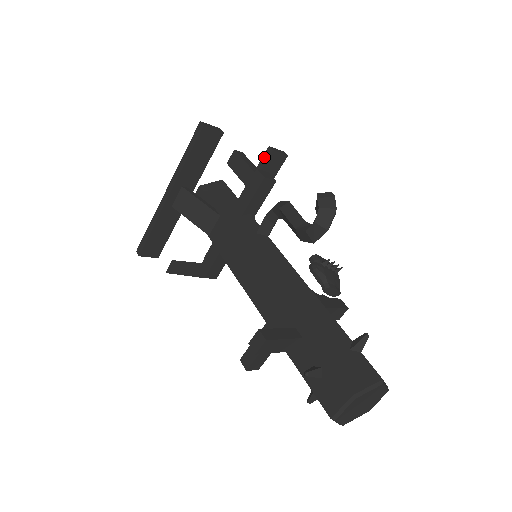
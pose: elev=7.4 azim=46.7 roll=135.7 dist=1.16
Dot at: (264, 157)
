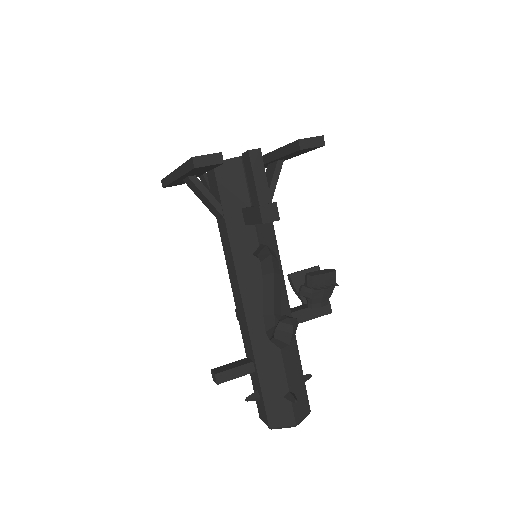
Dot at: (292, 145)
